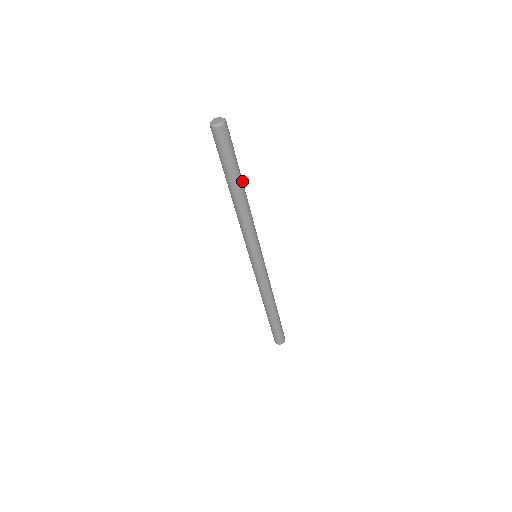
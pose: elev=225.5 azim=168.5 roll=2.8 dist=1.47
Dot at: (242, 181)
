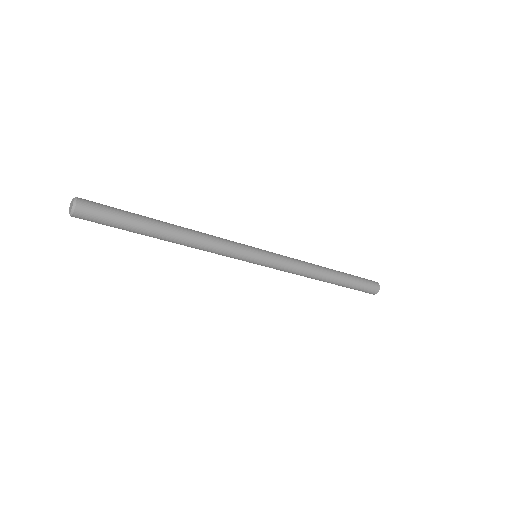
Dot at: (157, 221)
